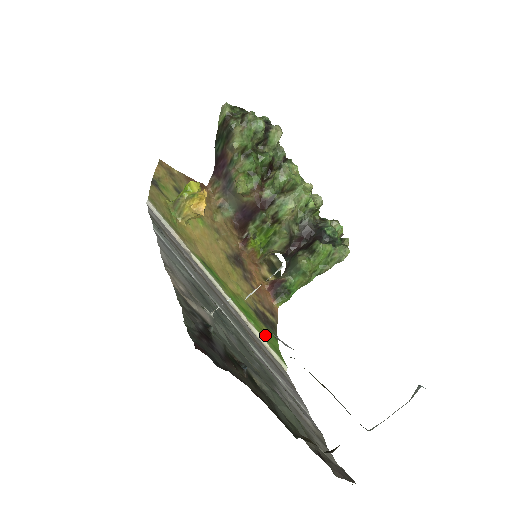
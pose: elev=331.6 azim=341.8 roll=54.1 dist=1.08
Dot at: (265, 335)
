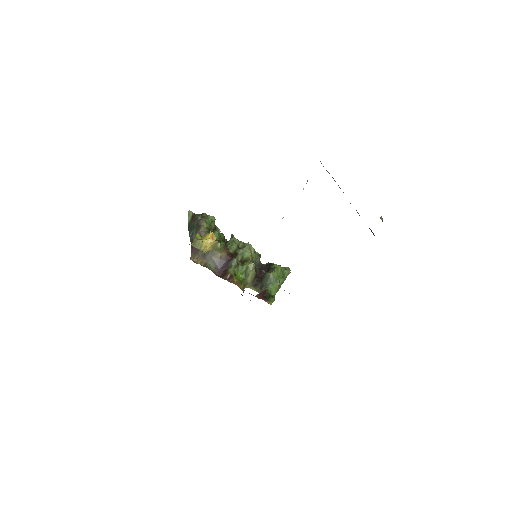
Dot at: occluded
